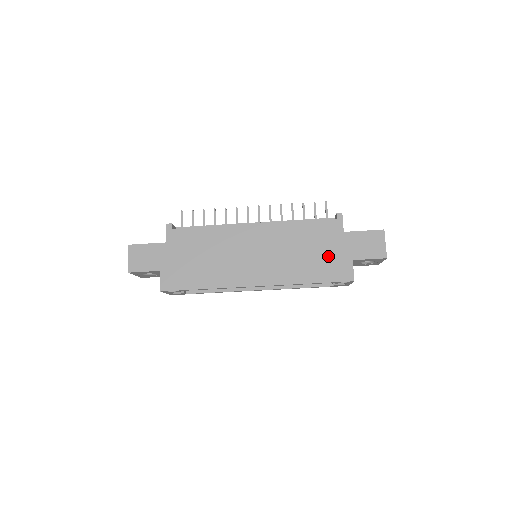
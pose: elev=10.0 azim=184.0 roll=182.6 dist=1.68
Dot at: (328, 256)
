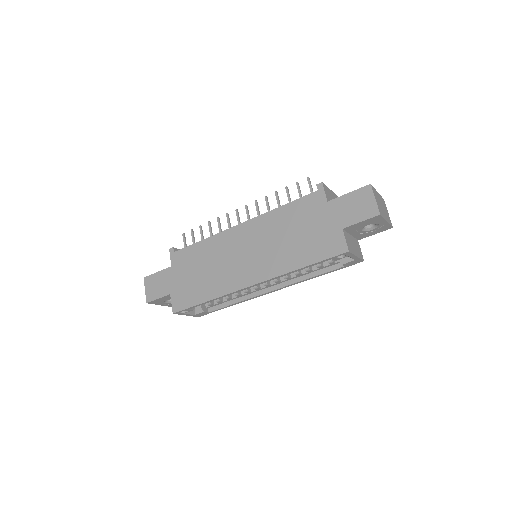
Dot at: (316, 233)
